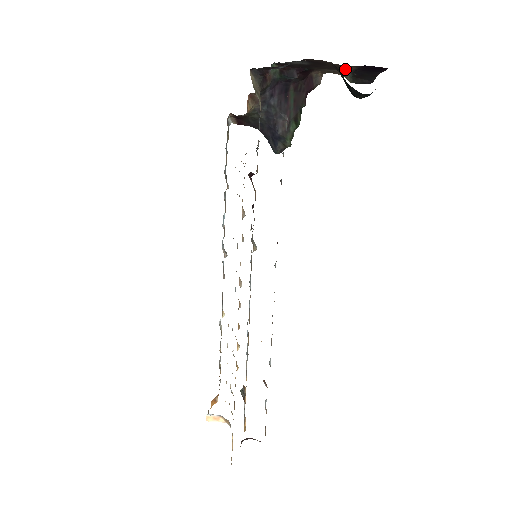
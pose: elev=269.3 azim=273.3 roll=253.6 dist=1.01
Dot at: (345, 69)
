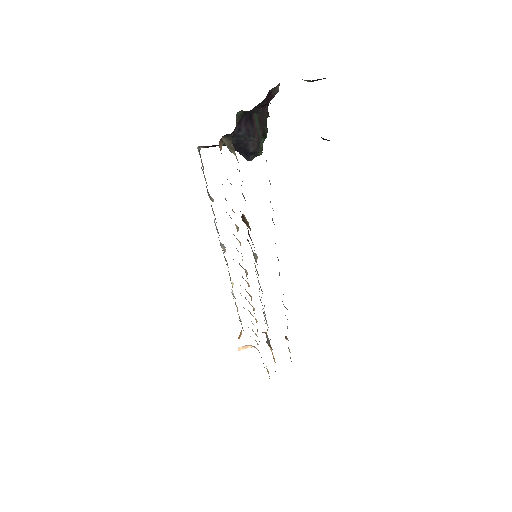
Dot at: occluded
